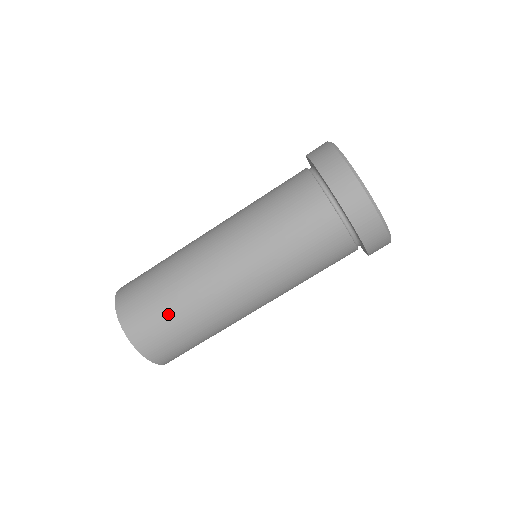
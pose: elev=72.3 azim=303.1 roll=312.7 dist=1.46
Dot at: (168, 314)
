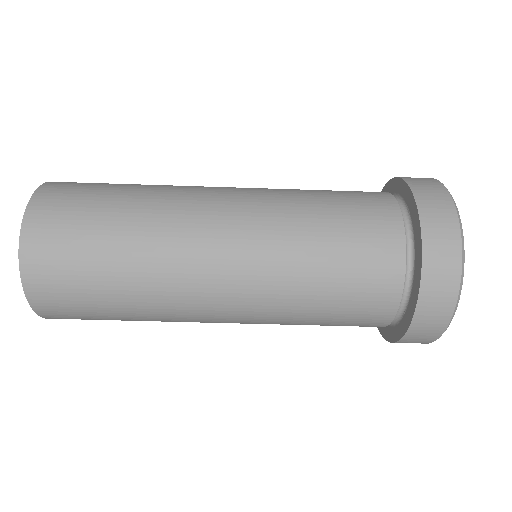
Dot at: (104, 218)
